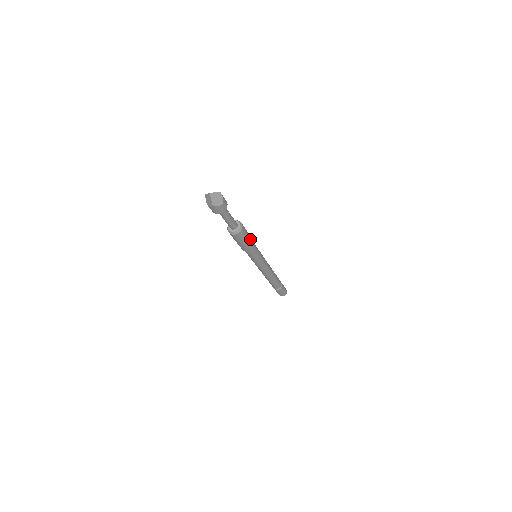
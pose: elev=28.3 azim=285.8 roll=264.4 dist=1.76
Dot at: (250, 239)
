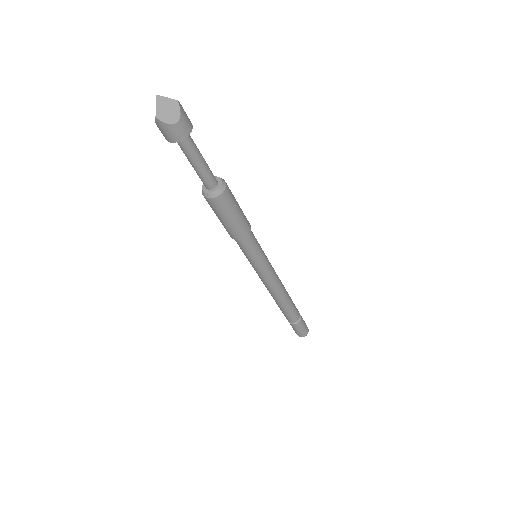
Dot at: (240, 219)
